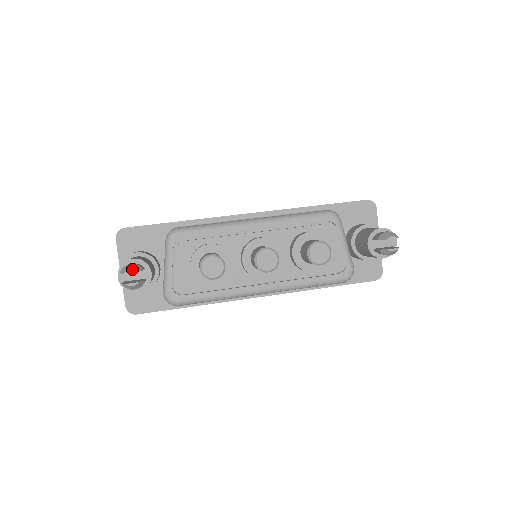
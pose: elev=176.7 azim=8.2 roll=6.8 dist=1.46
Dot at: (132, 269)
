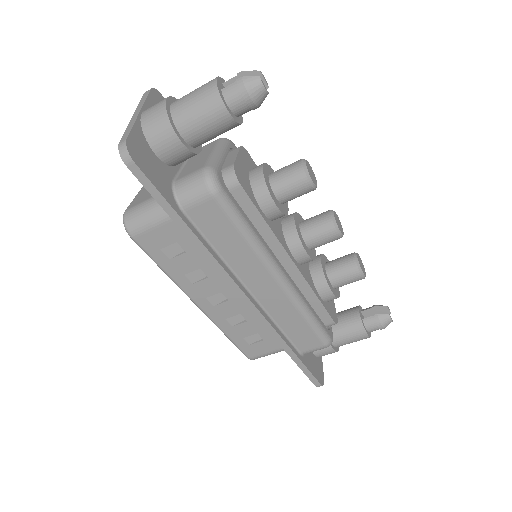
Dot at: (265, 80)
